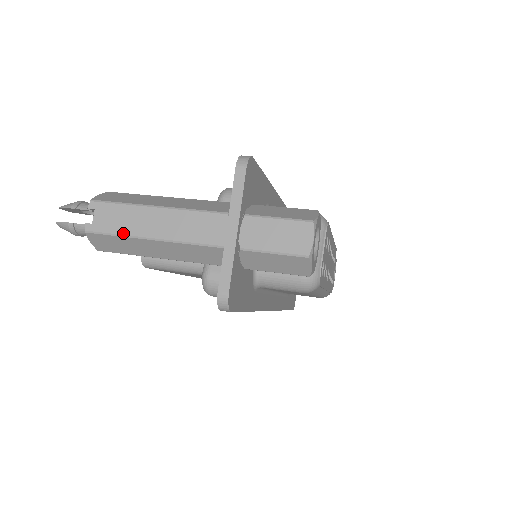
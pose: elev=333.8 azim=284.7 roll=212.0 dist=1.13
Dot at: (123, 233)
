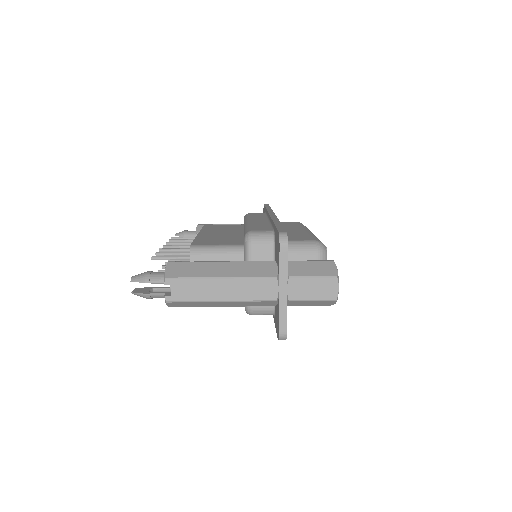
Dot at: (198, 300)
